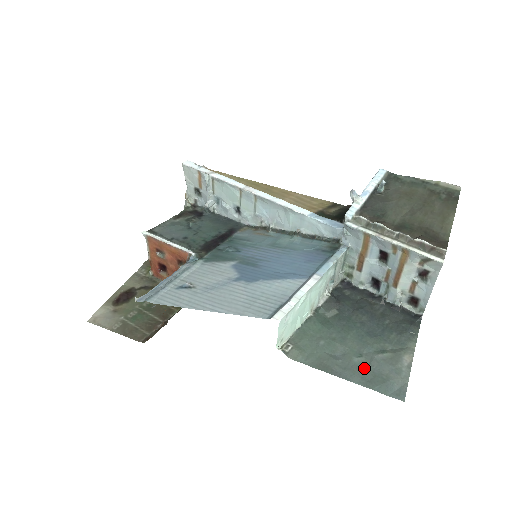
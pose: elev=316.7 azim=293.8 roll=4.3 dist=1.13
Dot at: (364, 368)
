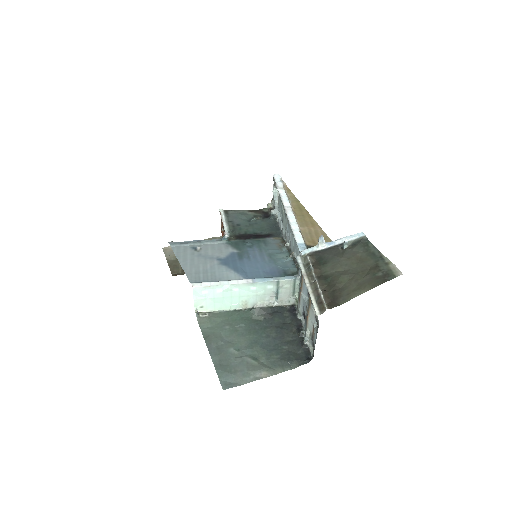
Dot at: (229, 357)
